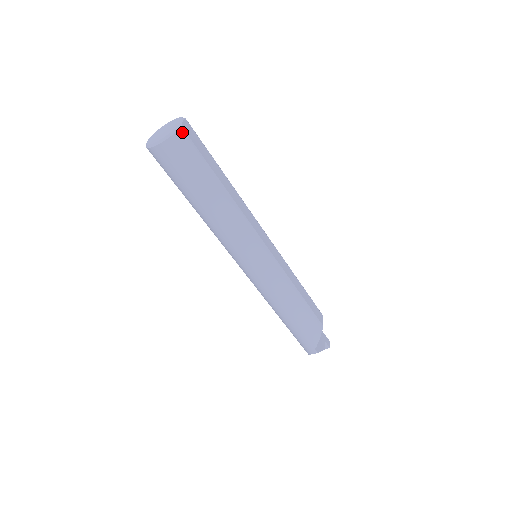
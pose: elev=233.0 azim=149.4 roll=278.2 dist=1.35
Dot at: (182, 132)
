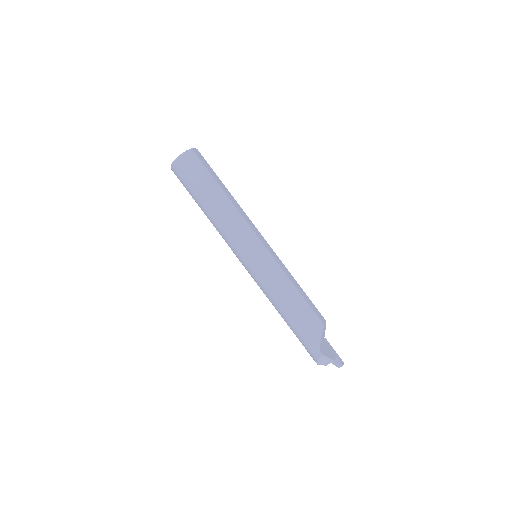
Dot at: (192, 152)
